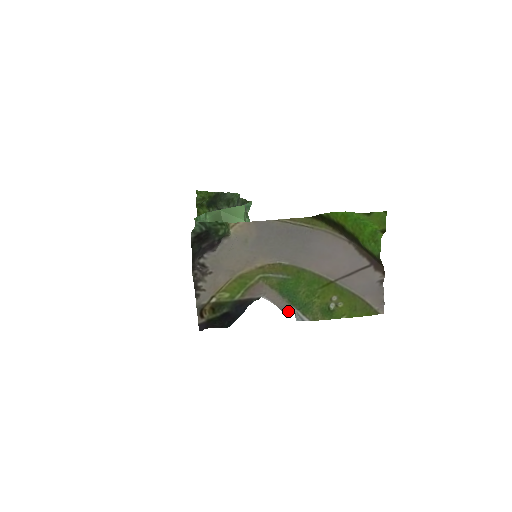
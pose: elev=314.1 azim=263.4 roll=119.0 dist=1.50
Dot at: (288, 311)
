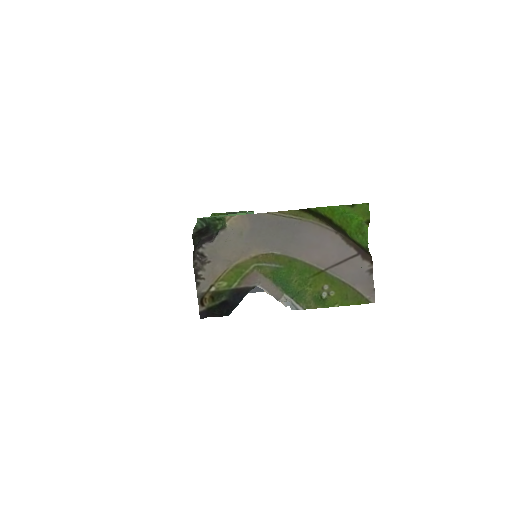
Dot at: (282, 300)
